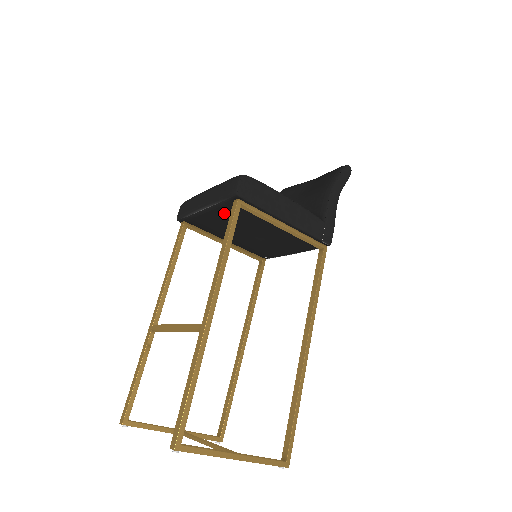
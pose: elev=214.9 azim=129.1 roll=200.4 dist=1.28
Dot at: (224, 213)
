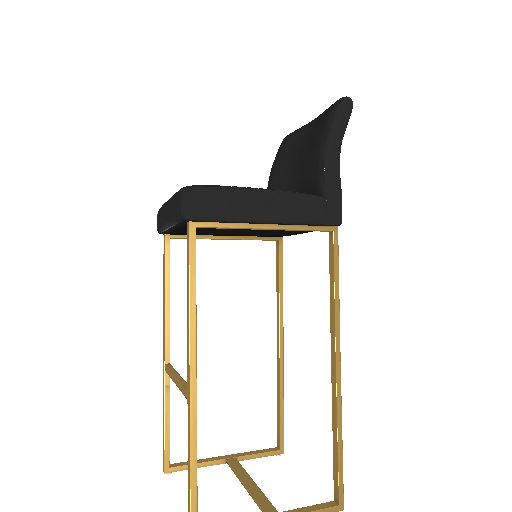
Dot at: occluded
